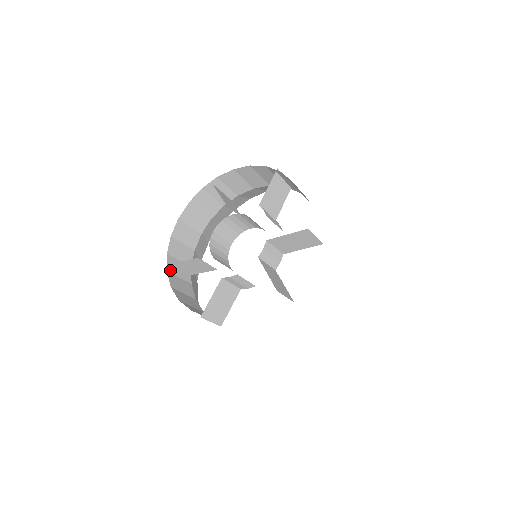
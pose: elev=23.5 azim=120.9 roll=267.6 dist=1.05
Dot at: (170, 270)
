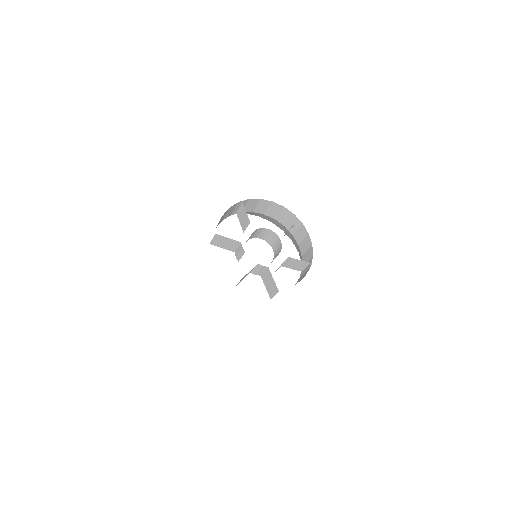
Dot at: occluded
